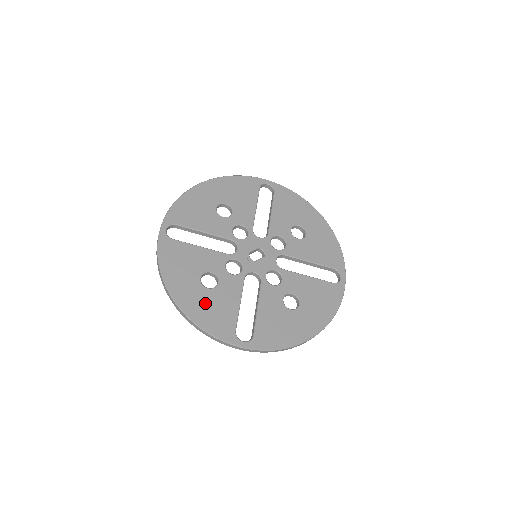
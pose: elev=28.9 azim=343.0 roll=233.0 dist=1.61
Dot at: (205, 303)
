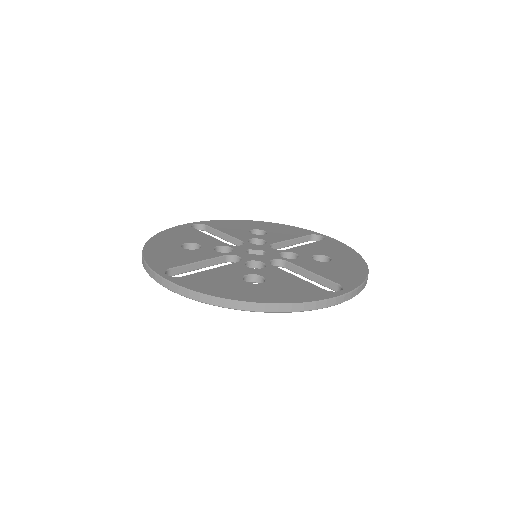
Dot at: (168, 251)
